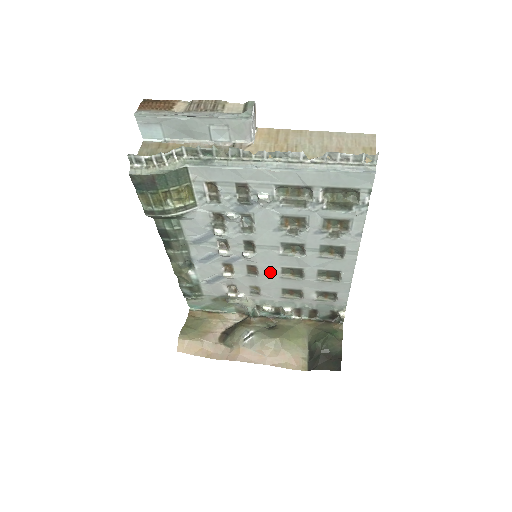
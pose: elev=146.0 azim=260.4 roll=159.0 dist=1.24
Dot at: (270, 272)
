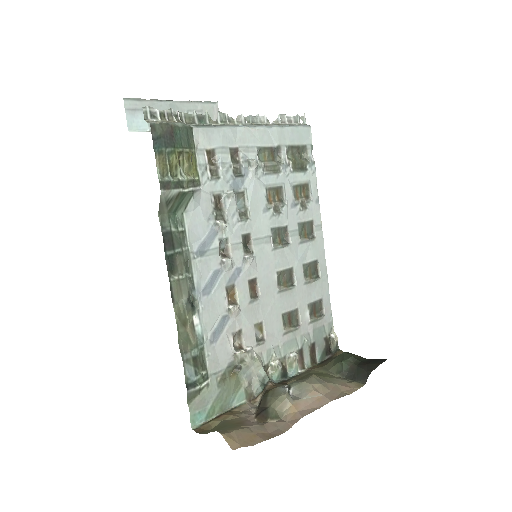
Dot at: (269, 286)
